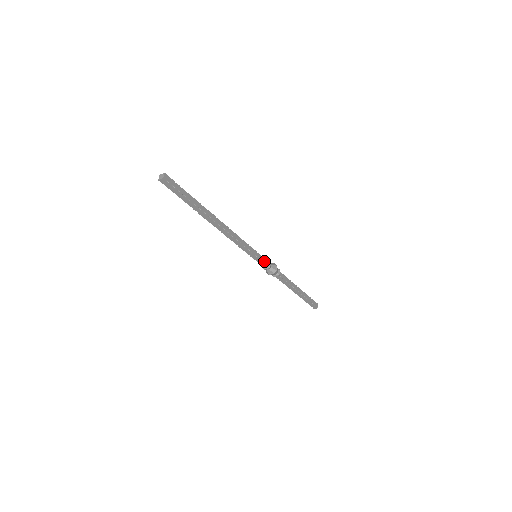
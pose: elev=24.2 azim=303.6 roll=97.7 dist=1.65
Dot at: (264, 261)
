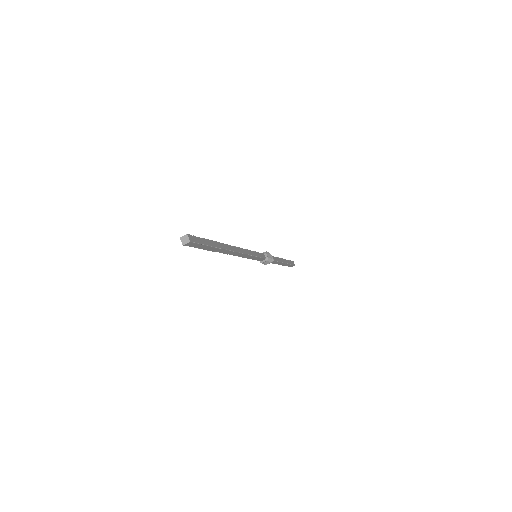
Dot at: (262, 256)
